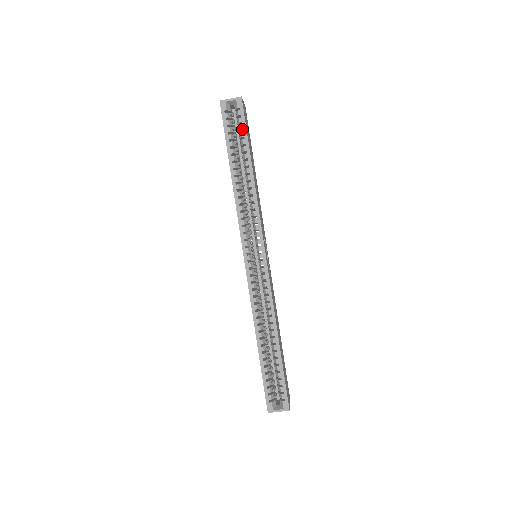
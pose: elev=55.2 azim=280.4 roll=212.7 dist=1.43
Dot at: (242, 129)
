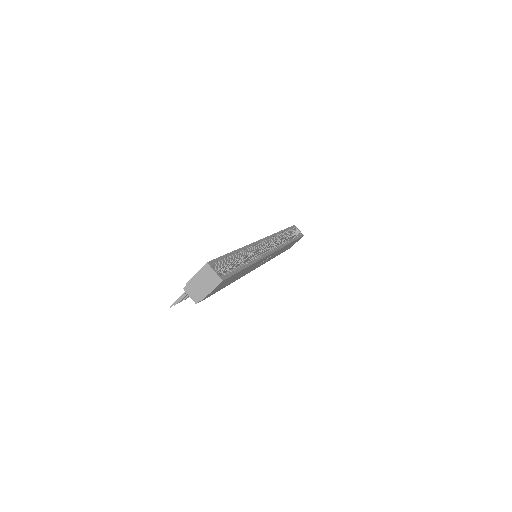
Dot at: (297, 236)
